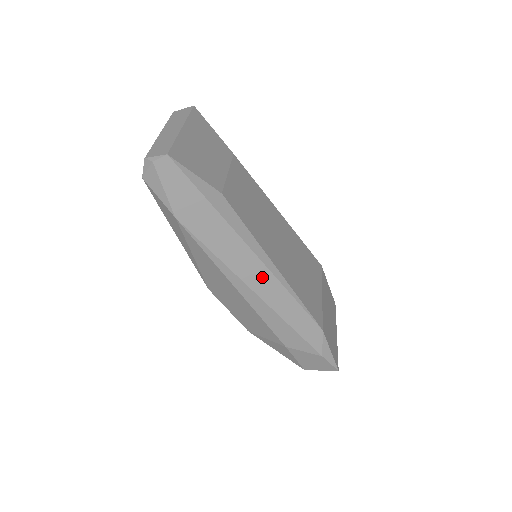
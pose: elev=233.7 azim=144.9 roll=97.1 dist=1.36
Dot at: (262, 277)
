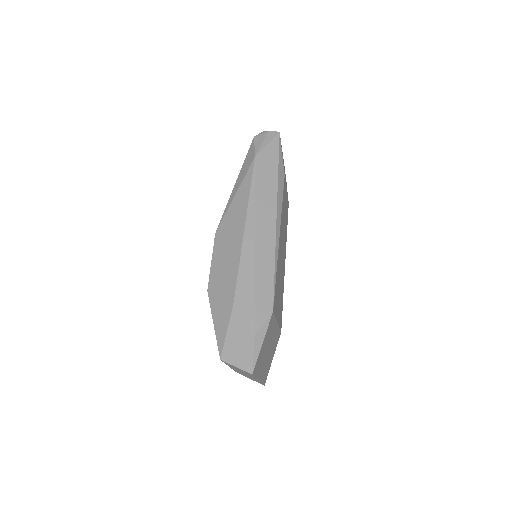
Dot at: (268, 230)
